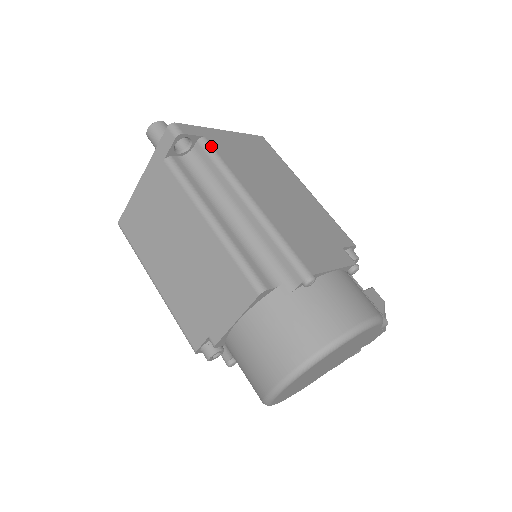
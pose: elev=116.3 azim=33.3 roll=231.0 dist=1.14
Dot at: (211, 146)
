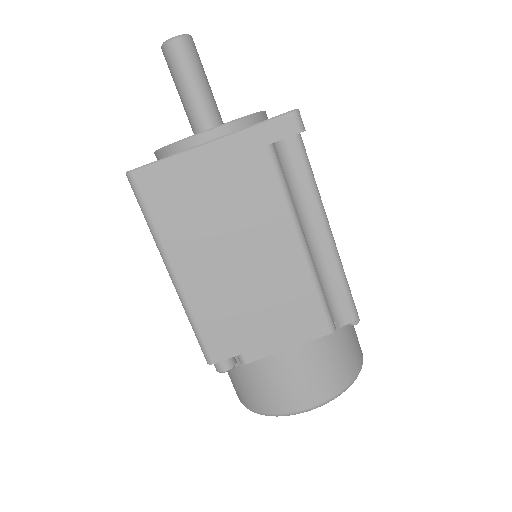
Dot at: occluded
